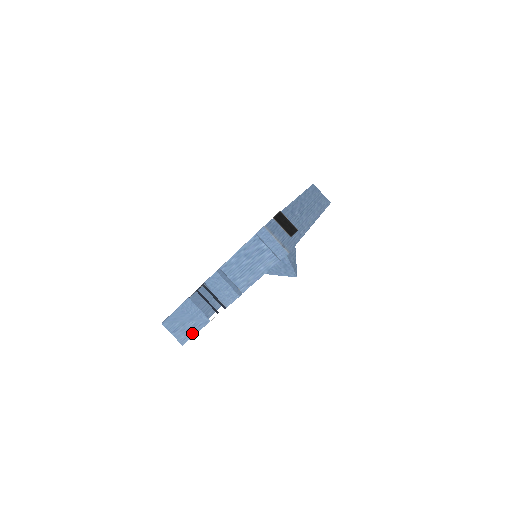
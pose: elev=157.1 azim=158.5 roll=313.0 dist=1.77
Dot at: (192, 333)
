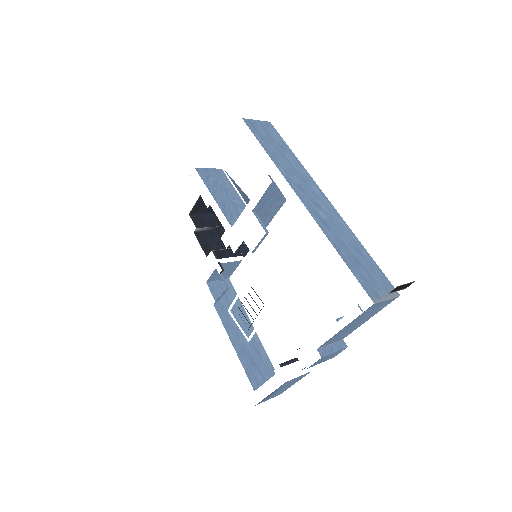
Dot at: occluded
